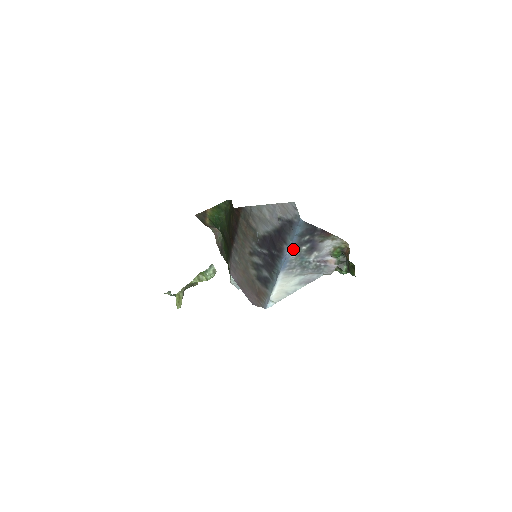
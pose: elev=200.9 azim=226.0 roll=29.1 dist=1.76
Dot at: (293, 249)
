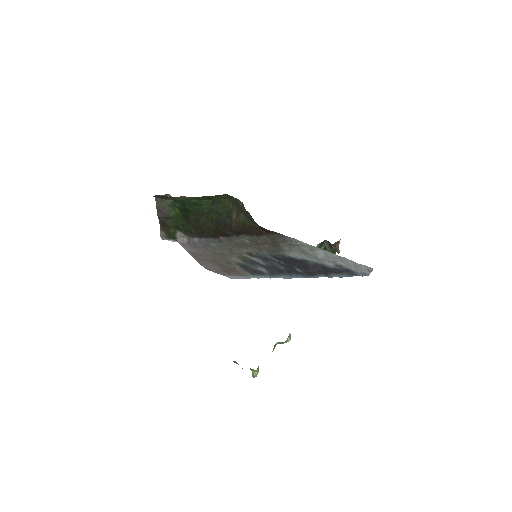
Dot at: occluded
